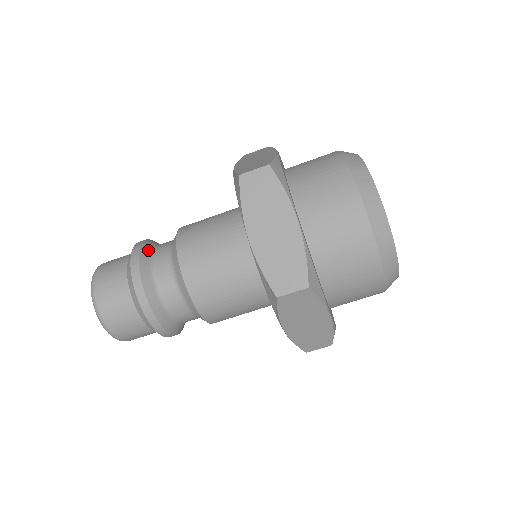
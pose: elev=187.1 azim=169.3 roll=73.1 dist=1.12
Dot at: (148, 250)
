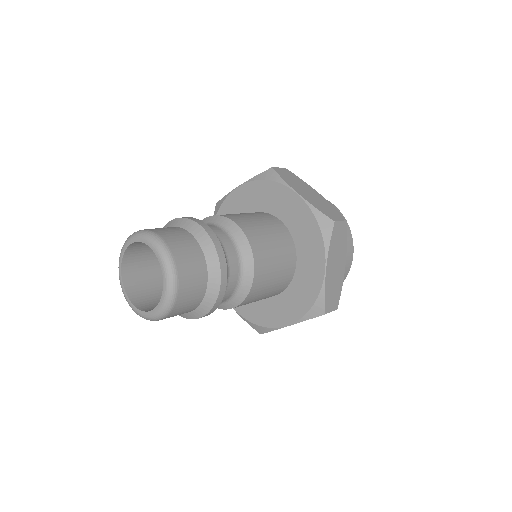
Dot at: occluded
